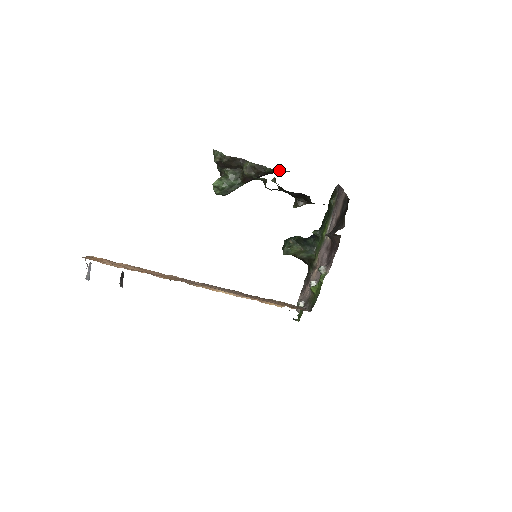
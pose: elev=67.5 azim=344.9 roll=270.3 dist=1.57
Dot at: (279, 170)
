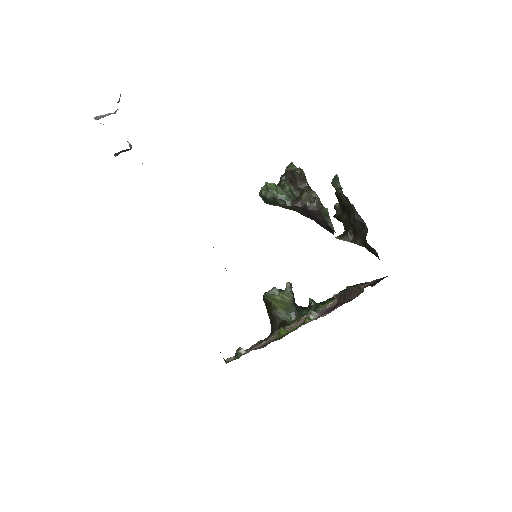
Dot at: (330, 221)
